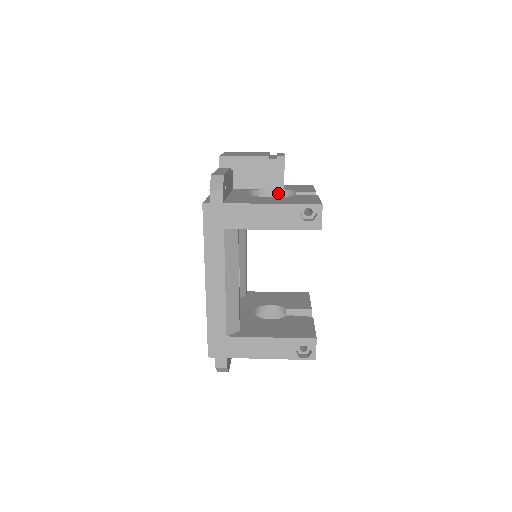
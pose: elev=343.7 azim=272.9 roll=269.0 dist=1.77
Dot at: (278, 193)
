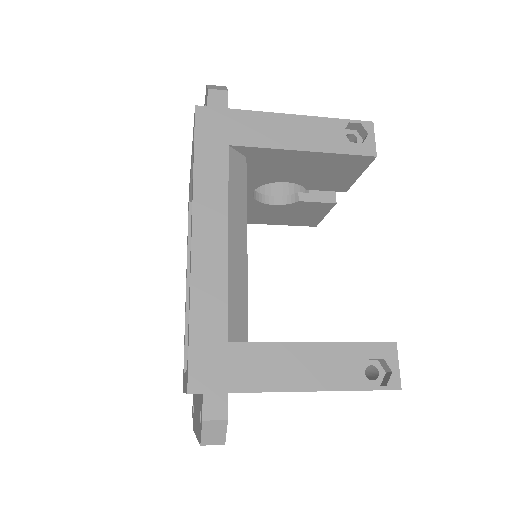
Dot at: (279, 185)
